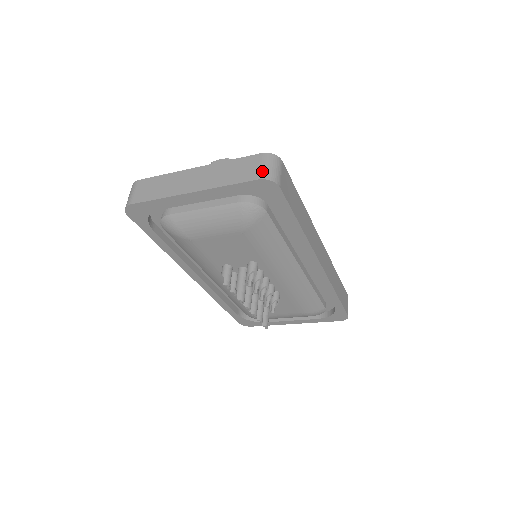
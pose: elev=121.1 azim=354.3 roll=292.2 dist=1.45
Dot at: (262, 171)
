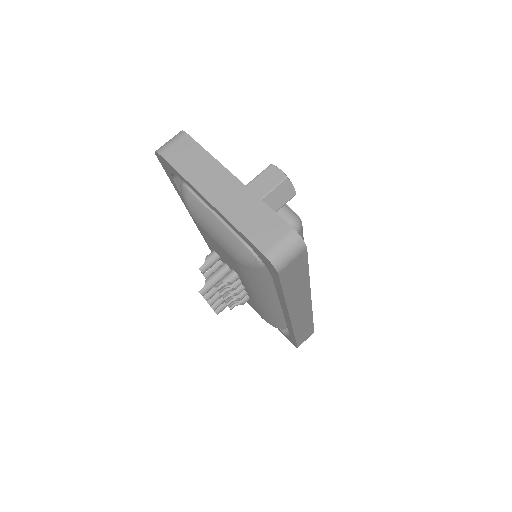
Dot at: (274, 249)
